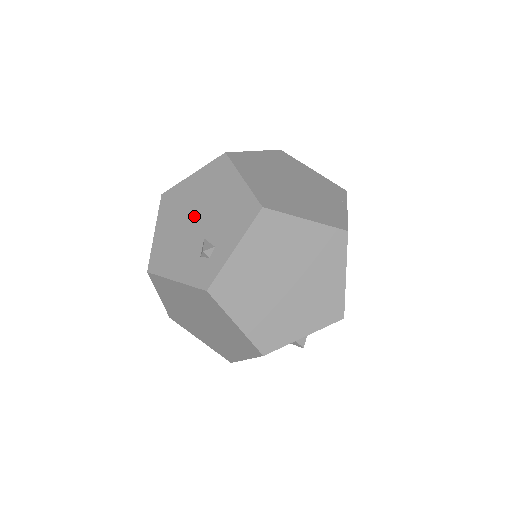
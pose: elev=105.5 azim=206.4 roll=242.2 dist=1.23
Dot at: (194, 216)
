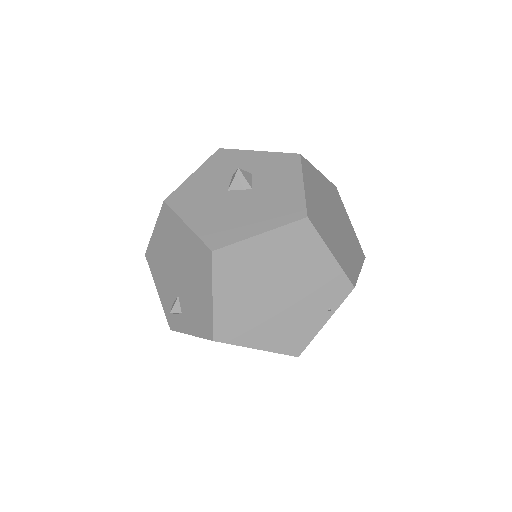
Dot at: (177, 267)
